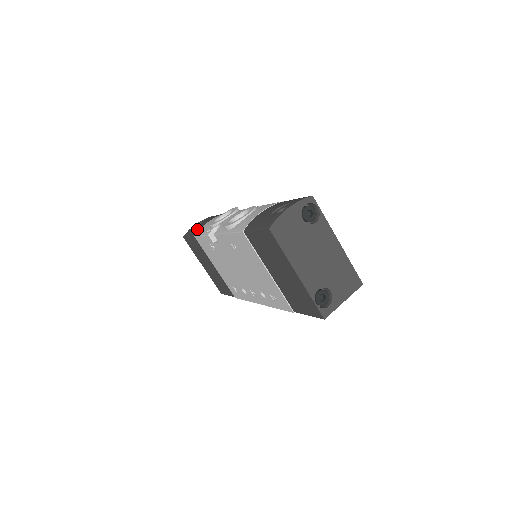
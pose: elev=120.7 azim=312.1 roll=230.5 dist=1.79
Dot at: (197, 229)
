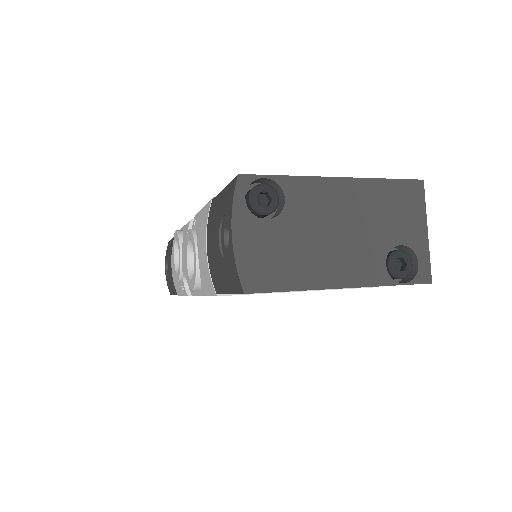
Dot at: occluded
